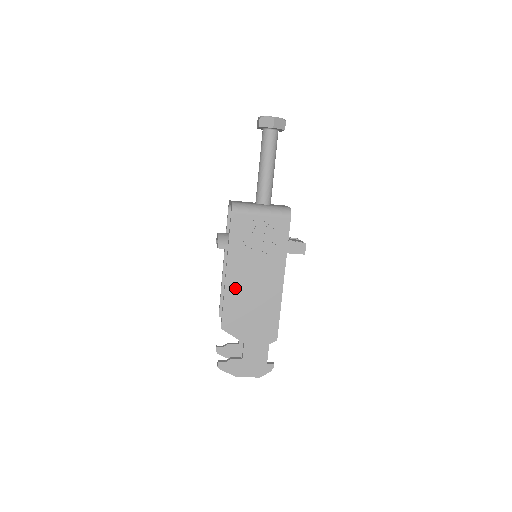
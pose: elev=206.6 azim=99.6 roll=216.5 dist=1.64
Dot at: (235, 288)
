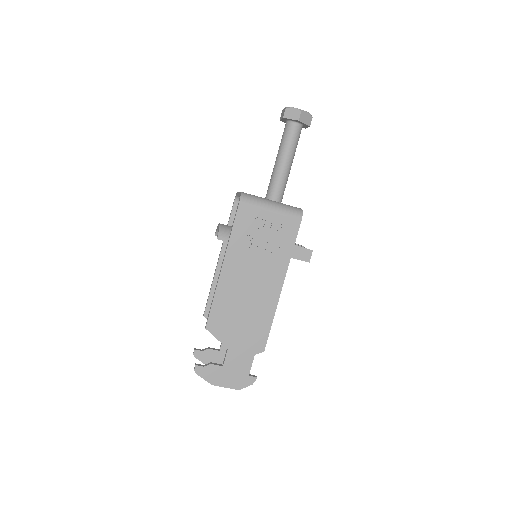
Dot at: (229, 286)
